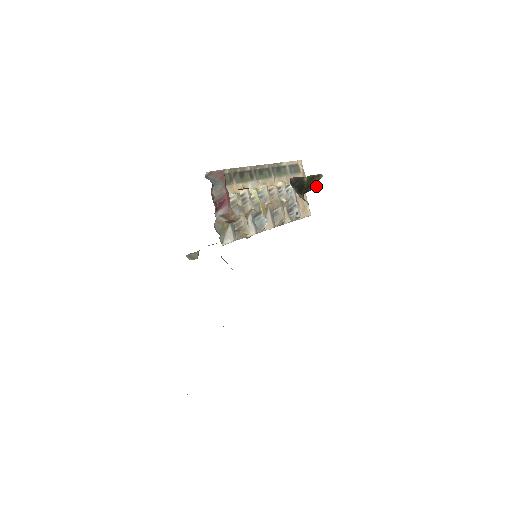
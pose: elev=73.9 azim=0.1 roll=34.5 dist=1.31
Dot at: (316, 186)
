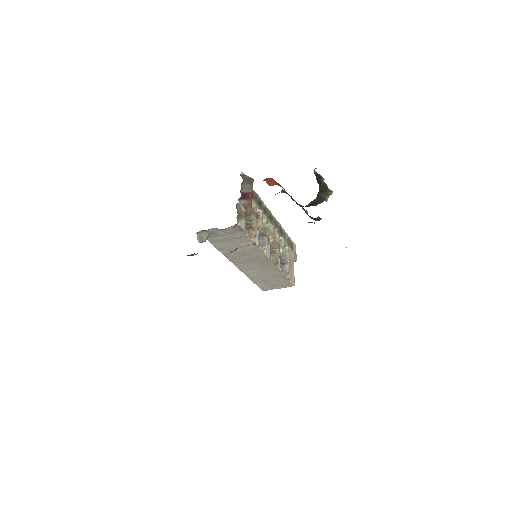
Dot at: (326, 197)
